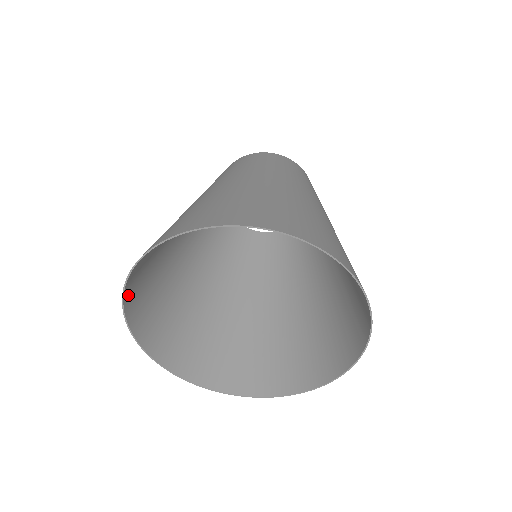
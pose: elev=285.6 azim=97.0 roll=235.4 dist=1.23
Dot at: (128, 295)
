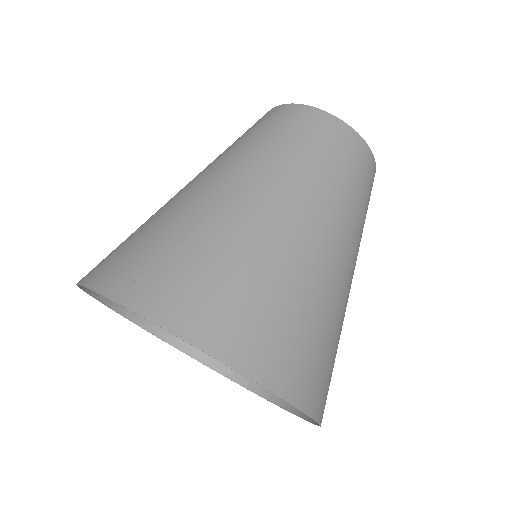
Dot at: (98, 280)
